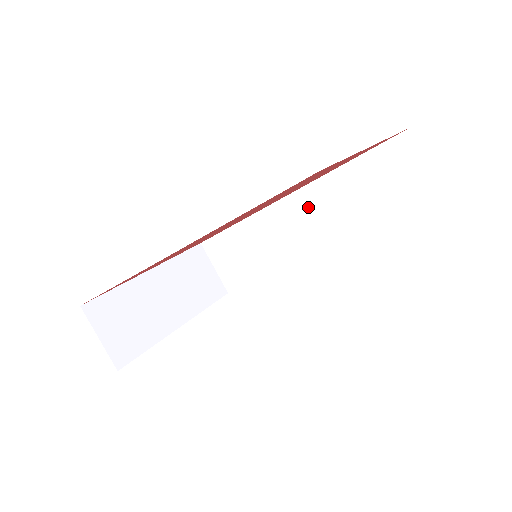
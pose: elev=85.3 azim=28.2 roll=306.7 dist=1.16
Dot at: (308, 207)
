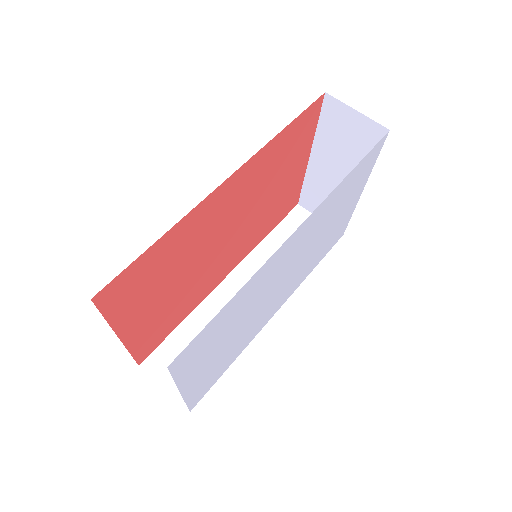
Dot at: (251, 276)
